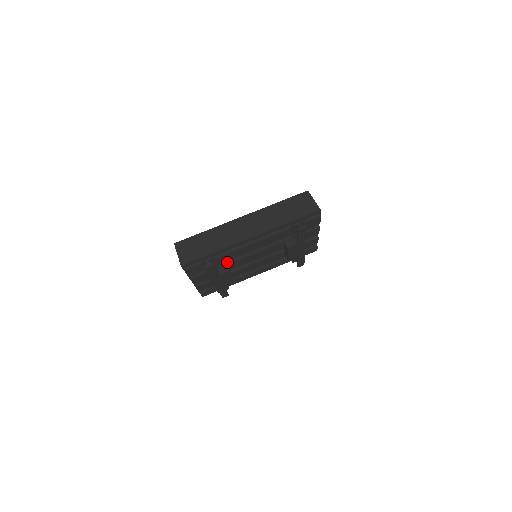
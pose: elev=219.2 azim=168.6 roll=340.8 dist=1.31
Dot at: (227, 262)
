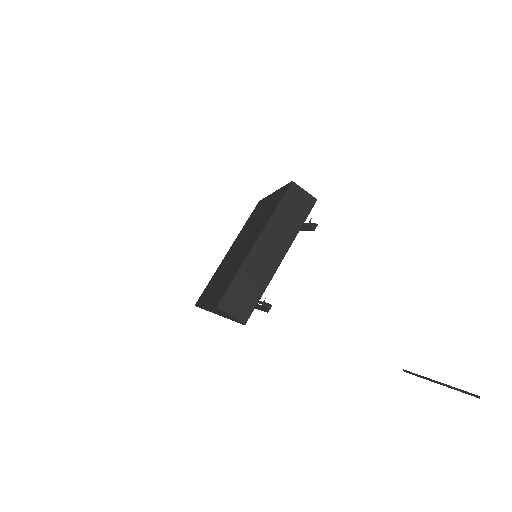
Dot at: occluded
